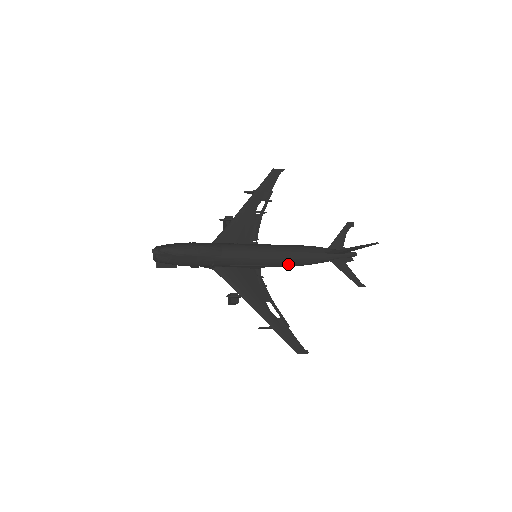
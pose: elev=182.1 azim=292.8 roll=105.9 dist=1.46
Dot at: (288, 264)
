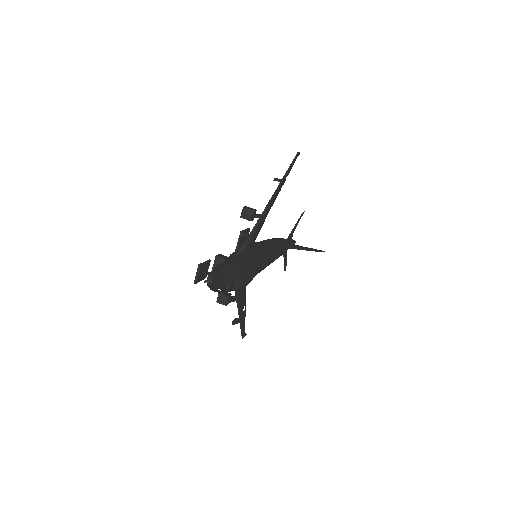
Dot at: occluded
